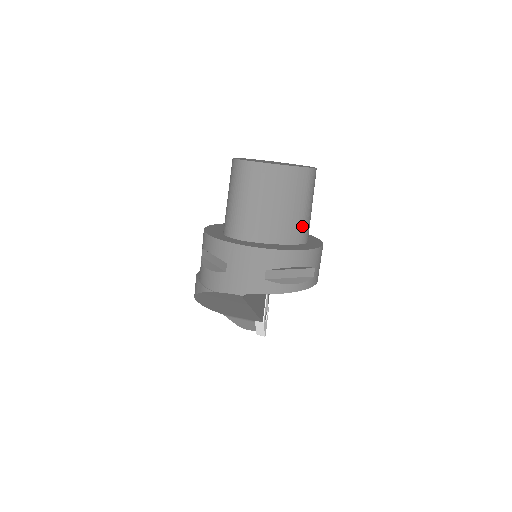
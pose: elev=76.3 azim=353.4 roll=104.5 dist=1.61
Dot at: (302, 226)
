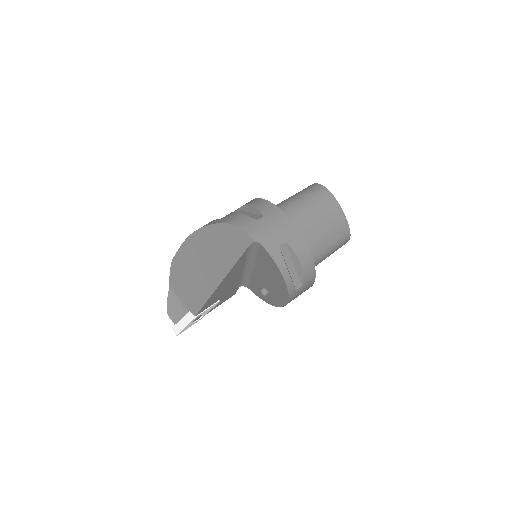
Dot at: (316, 256)
